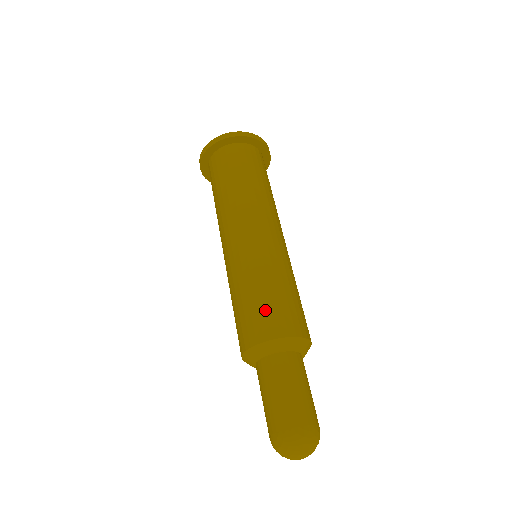
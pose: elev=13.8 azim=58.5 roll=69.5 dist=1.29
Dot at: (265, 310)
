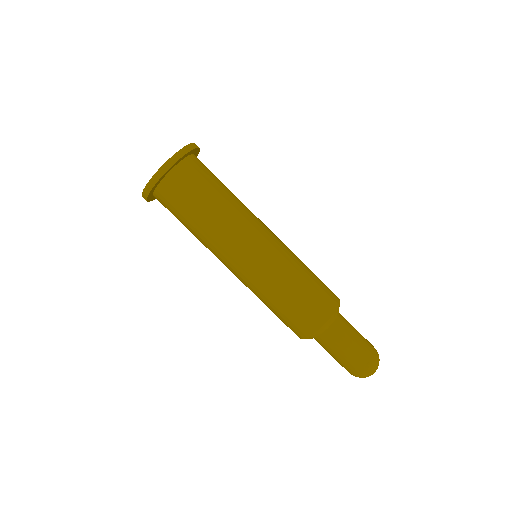
Dot at: (319, 292)
